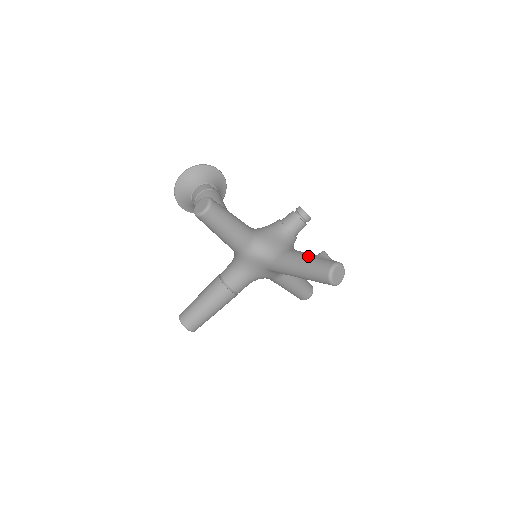
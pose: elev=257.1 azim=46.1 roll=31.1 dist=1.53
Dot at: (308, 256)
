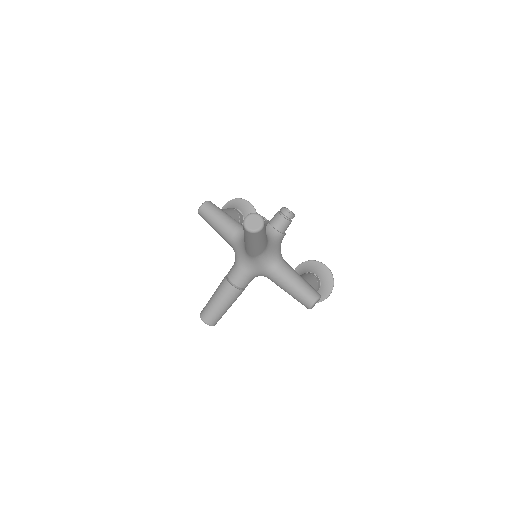
Dot at: occluded
